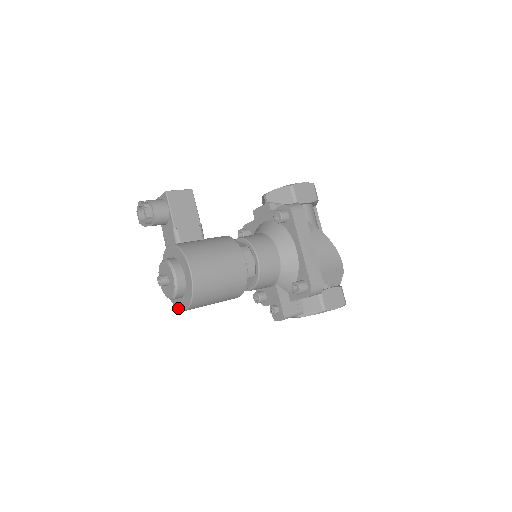
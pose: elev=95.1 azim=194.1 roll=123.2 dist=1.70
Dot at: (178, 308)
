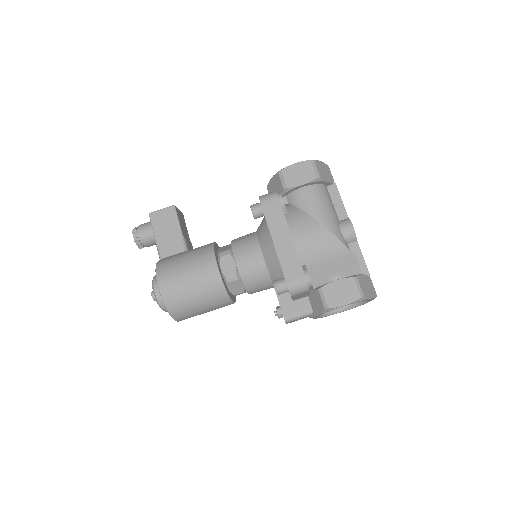
Dot at: occluded
